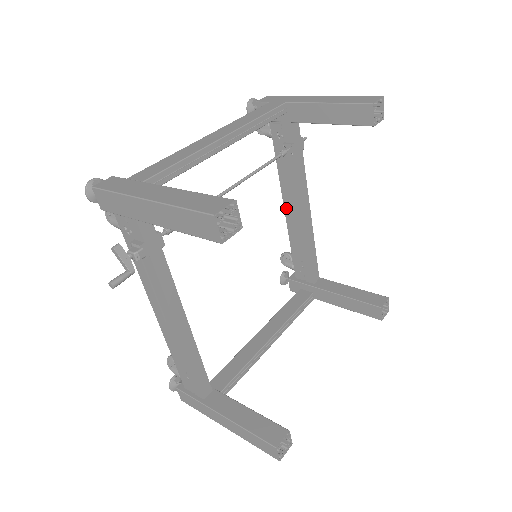
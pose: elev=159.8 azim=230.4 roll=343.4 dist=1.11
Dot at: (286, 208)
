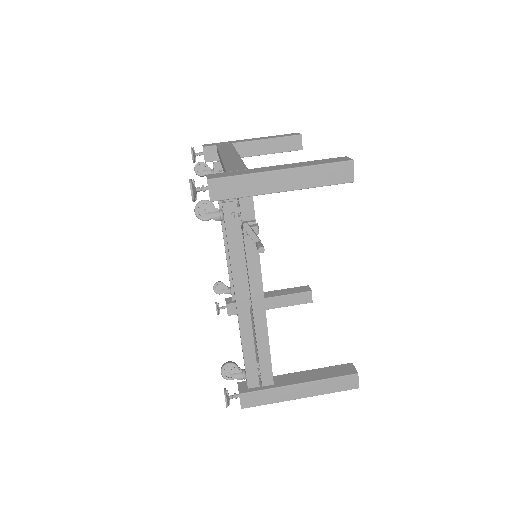
Dot at: (225, 235)
